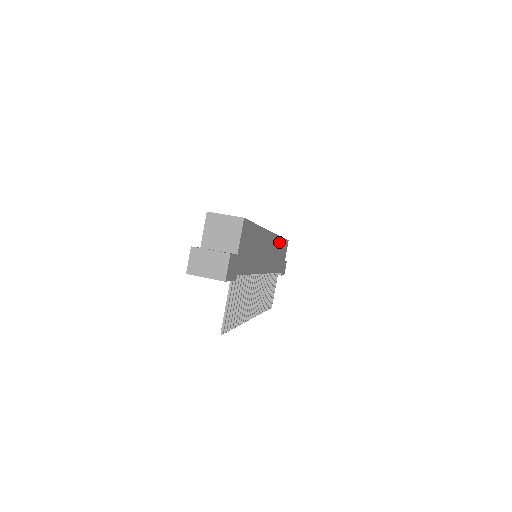
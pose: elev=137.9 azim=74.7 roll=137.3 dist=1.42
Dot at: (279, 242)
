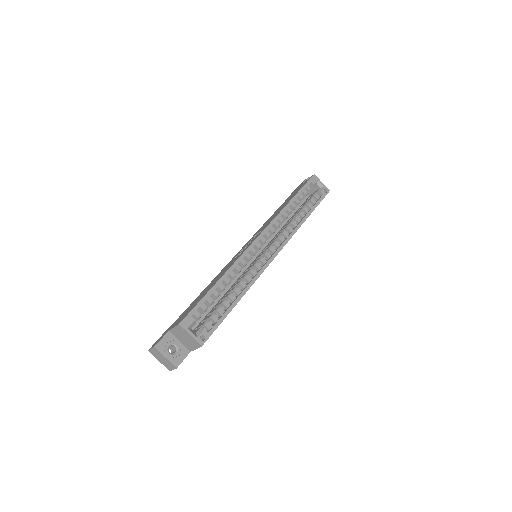
Dot at: occluded
